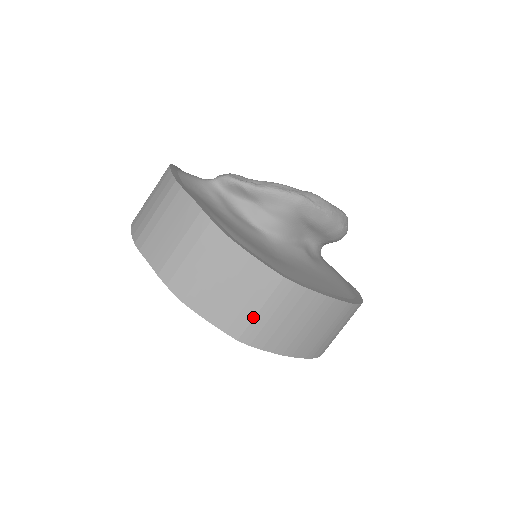
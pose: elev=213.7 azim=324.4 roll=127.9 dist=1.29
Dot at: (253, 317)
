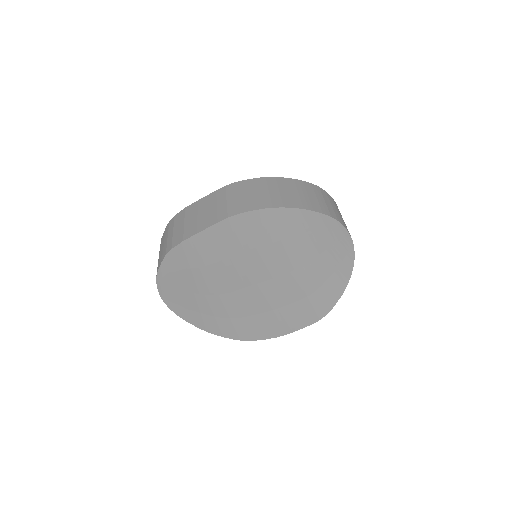
Dot at: (226, 206)
